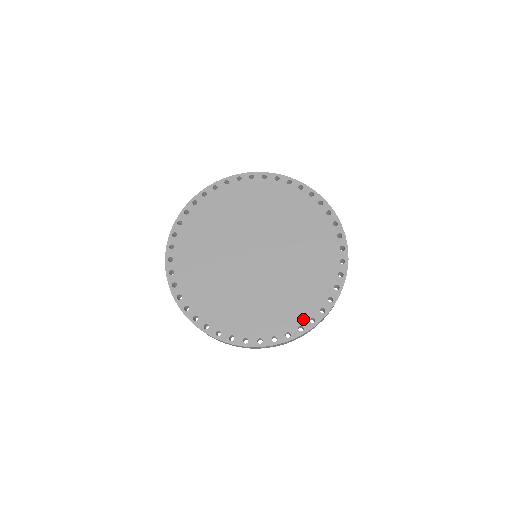
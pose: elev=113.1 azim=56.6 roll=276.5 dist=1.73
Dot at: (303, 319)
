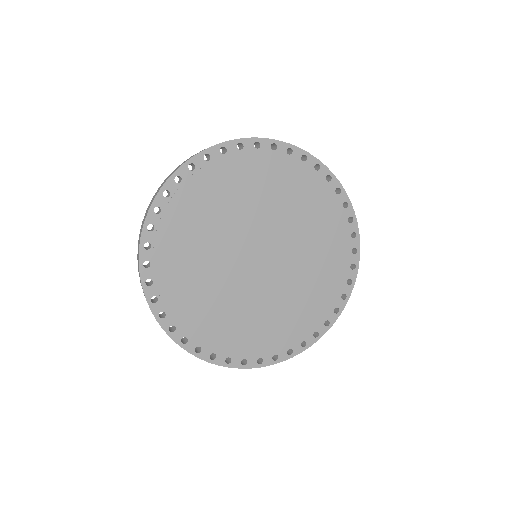
Dot at: (281, 348)
